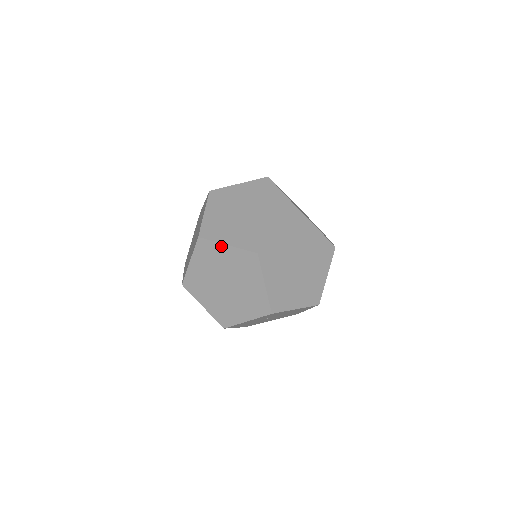
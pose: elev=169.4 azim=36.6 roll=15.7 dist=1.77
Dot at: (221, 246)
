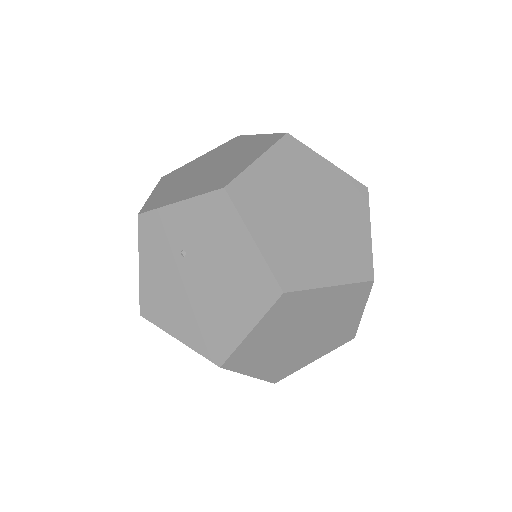
Dot at: occluded
